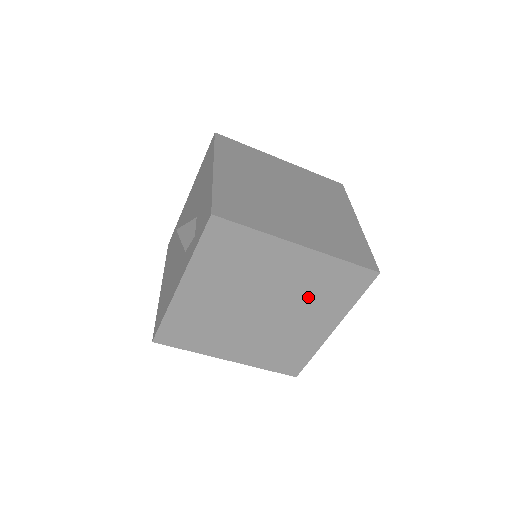
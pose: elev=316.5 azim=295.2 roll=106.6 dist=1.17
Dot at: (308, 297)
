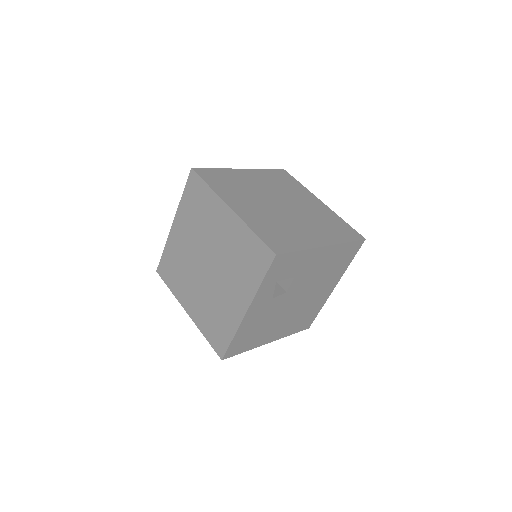
Dot at: (232, 264)
